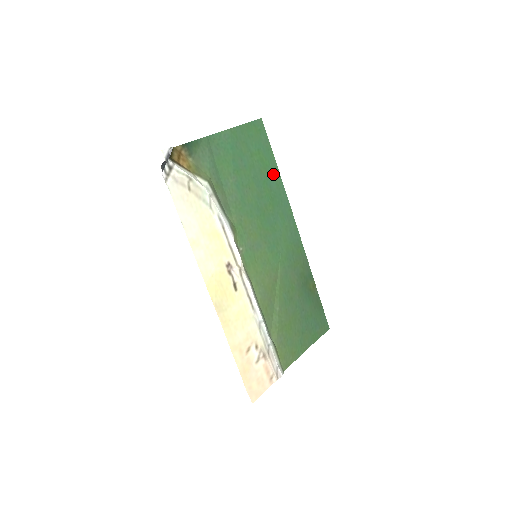
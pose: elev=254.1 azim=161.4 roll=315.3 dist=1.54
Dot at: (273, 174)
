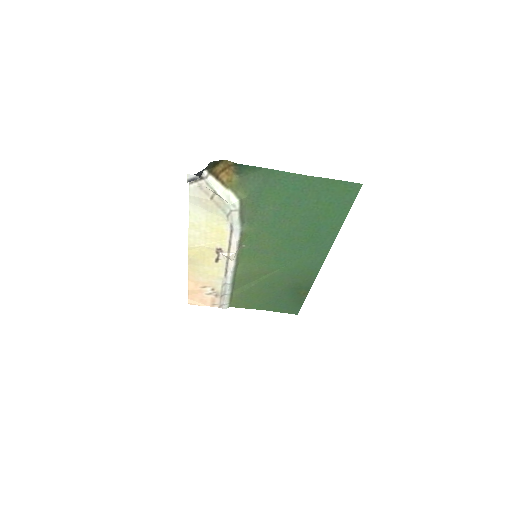
Dot at: (332, 224)
